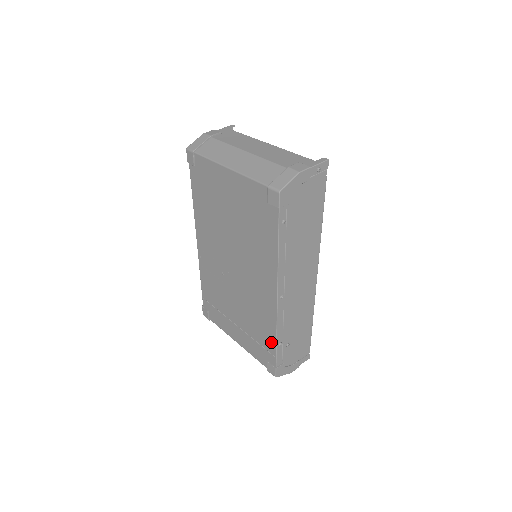
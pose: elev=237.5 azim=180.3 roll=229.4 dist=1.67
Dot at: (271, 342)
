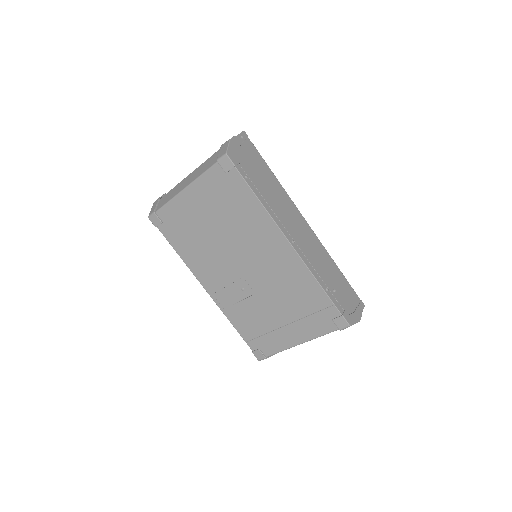
Dot at: (319, 295)
